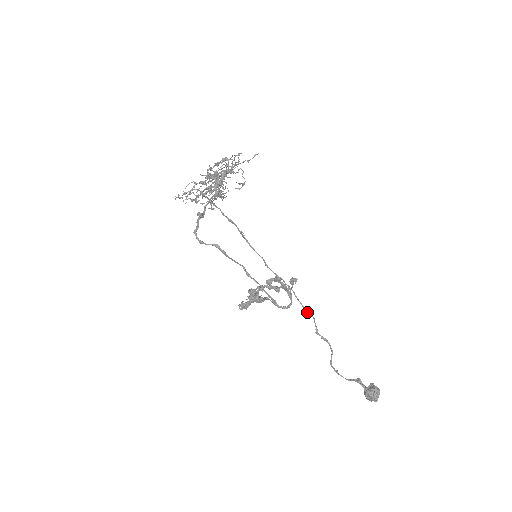
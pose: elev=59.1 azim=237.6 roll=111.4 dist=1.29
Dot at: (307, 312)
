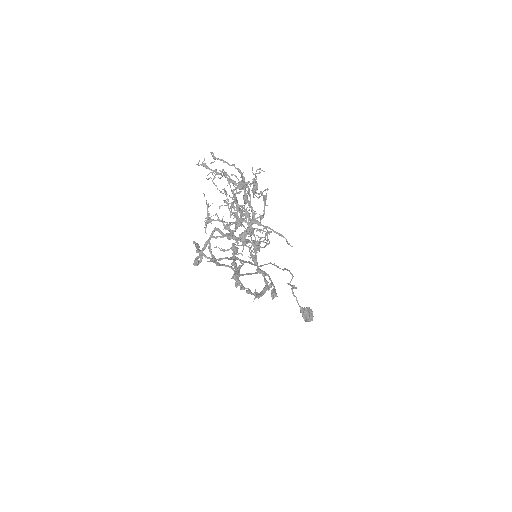
Dot at: (290, 273)
